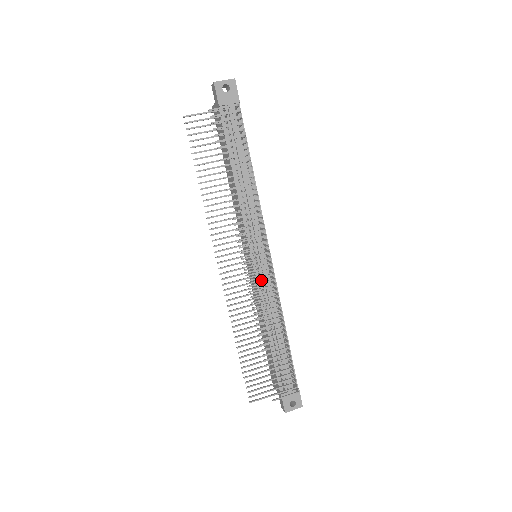
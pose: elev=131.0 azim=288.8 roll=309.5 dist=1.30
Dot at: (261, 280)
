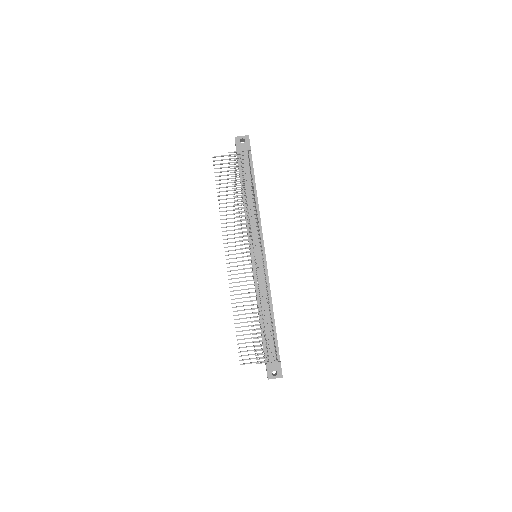
Dot at: (257, 272)
